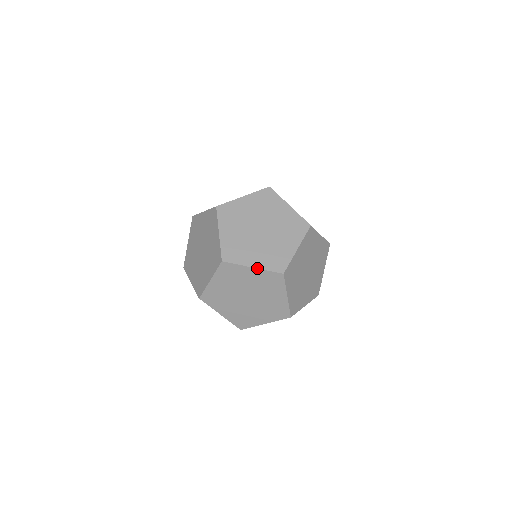
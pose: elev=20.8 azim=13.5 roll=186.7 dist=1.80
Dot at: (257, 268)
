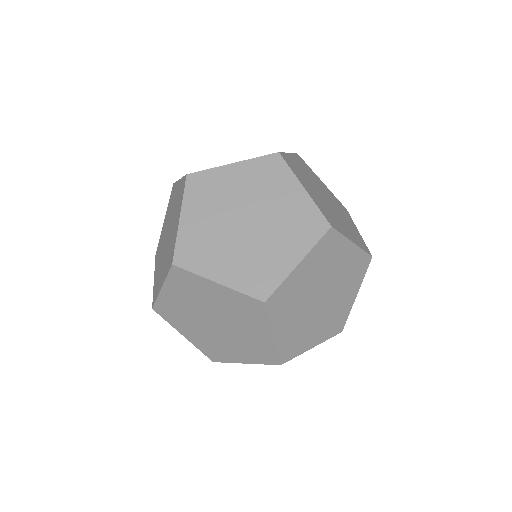
Dot at: (356, 244)
